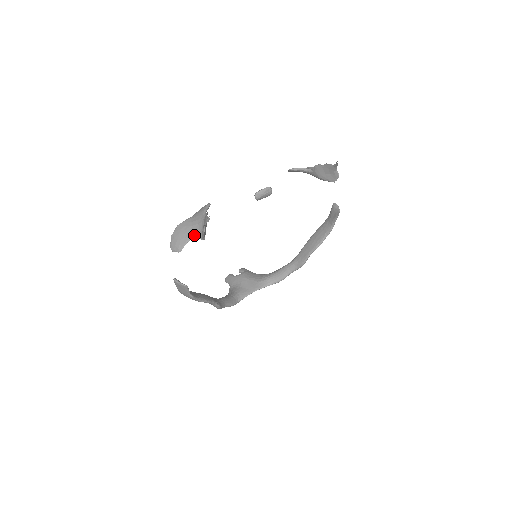
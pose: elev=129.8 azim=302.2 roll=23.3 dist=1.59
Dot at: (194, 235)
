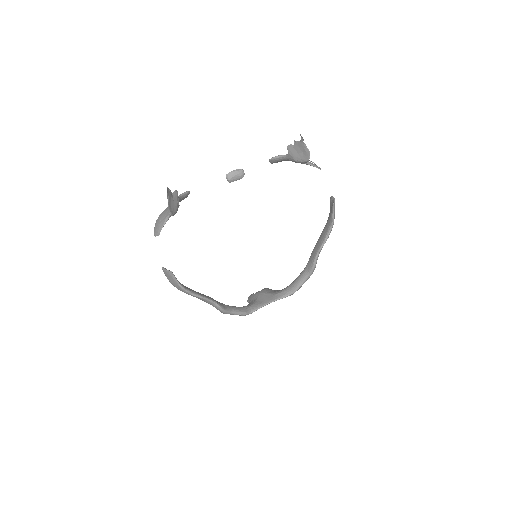
Dot at: (169, 216)
